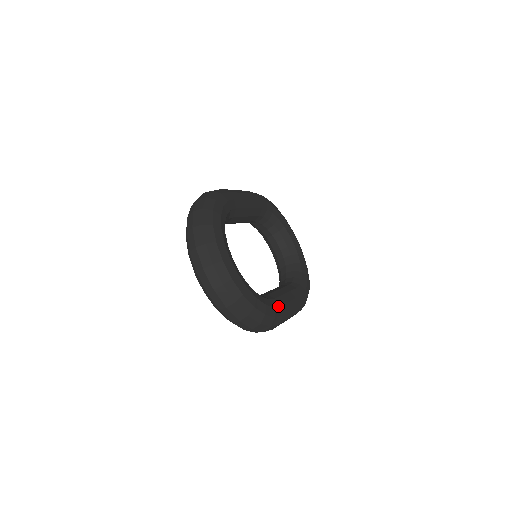
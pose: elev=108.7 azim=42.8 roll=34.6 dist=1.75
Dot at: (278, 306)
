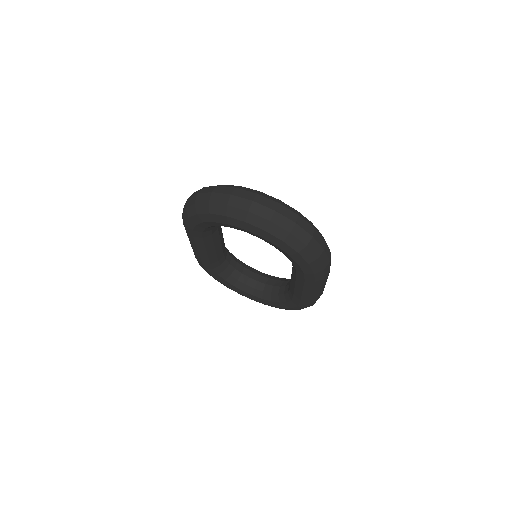
Dot at: occluded
